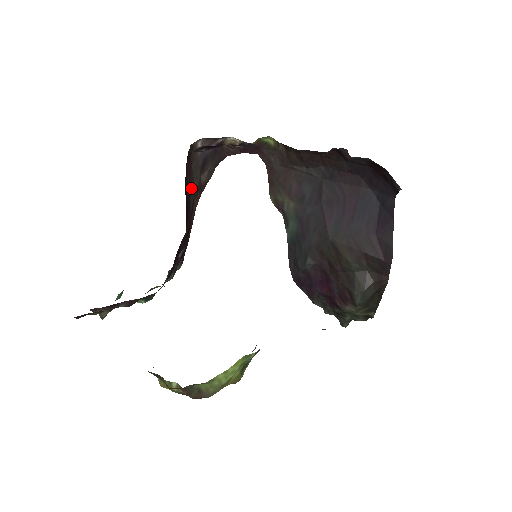
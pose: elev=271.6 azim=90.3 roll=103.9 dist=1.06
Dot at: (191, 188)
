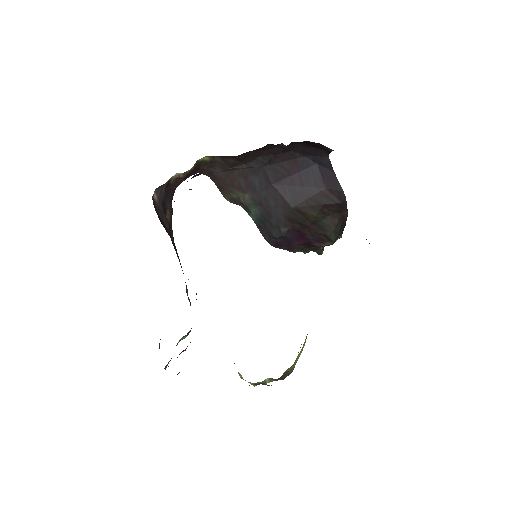
Dot at: (168, 233)
